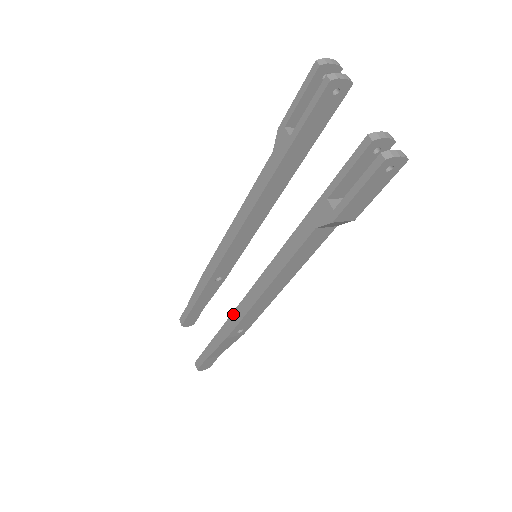
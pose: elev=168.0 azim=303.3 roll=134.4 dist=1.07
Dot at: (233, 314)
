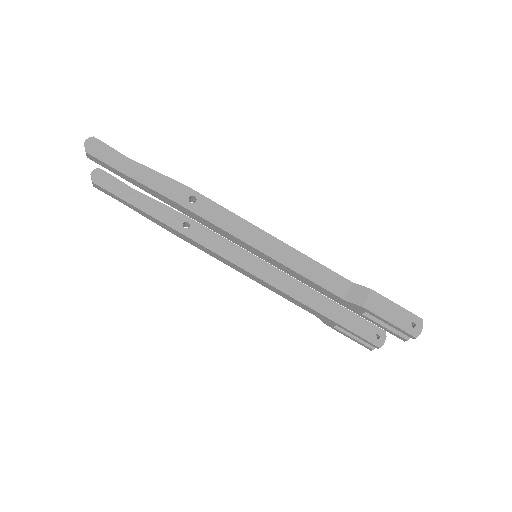
Dot at: (197, 244)
